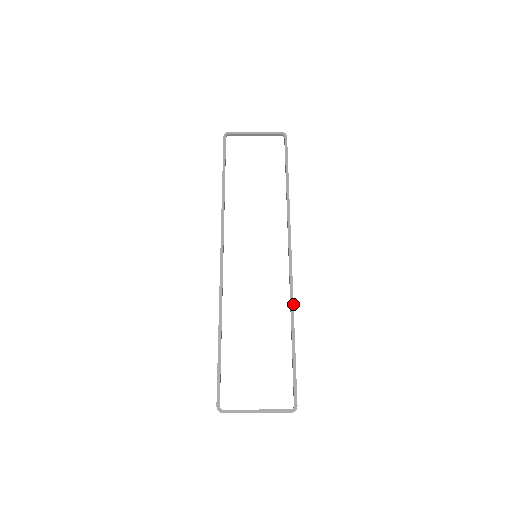
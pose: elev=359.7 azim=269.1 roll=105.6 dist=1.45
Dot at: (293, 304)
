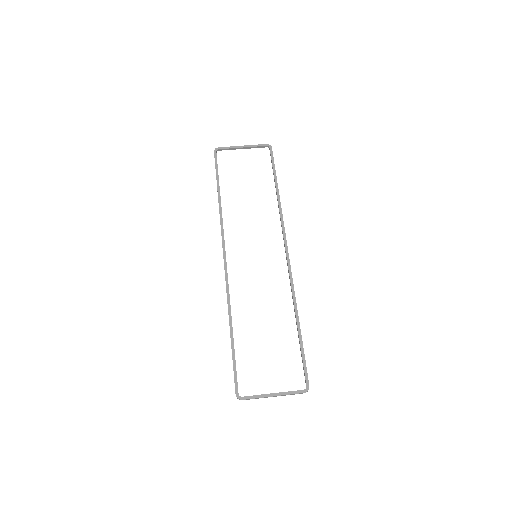
Dot at: occluded
